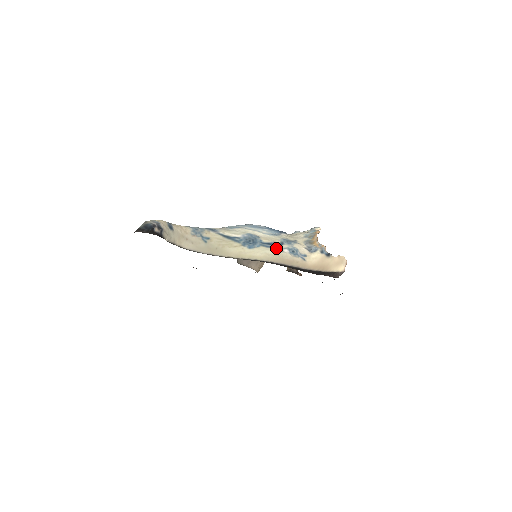
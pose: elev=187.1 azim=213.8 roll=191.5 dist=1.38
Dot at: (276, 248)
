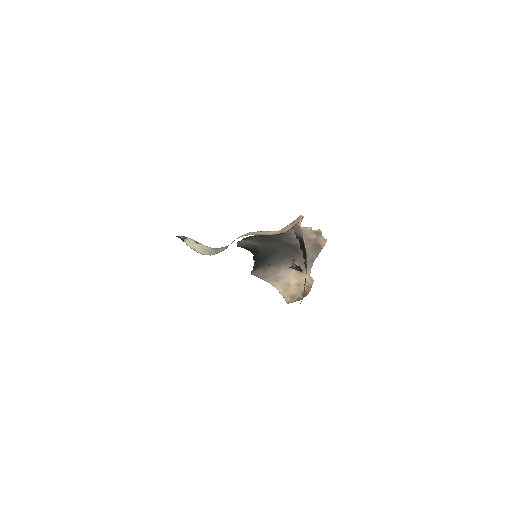
Dot at: occluded
